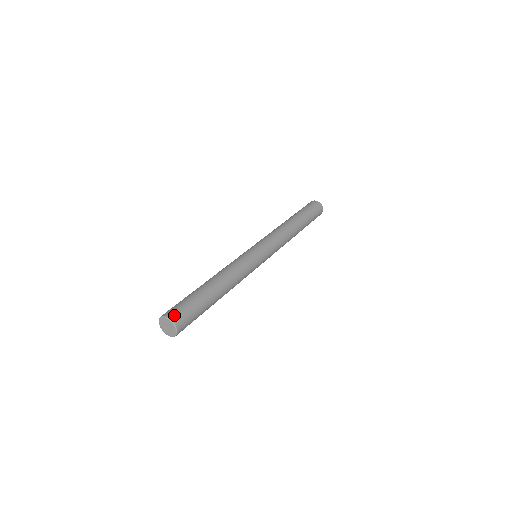
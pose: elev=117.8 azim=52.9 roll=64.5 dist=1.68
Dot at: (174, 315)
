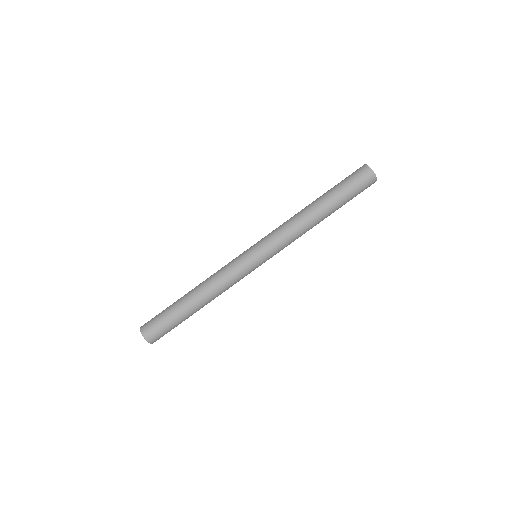
Dot at: (148, 334)
